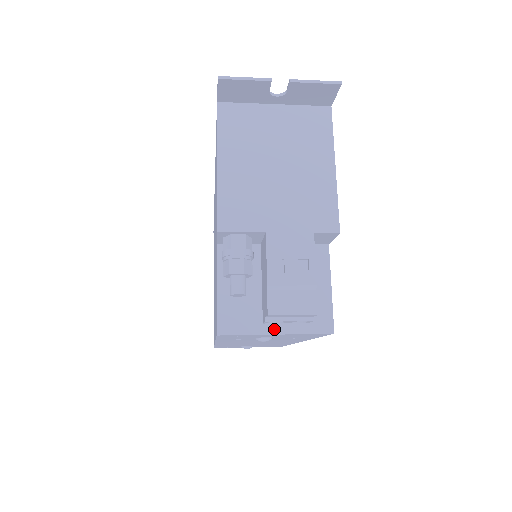
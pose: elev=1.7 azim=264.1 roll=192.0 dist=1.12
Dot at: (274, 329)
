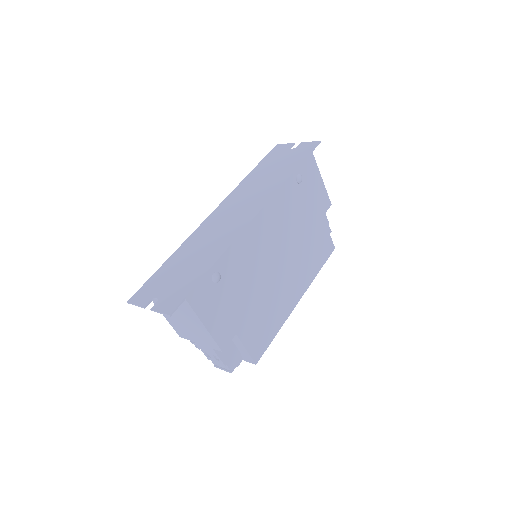
Dot at: occluded
